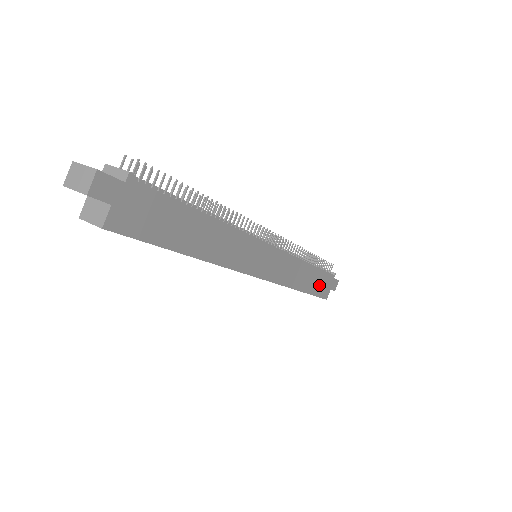
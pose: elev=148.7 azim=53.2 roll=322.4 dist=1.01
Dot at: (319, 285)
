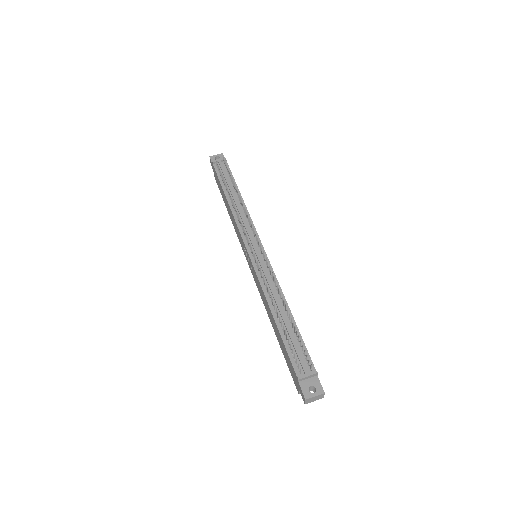
Dot at: occluded
